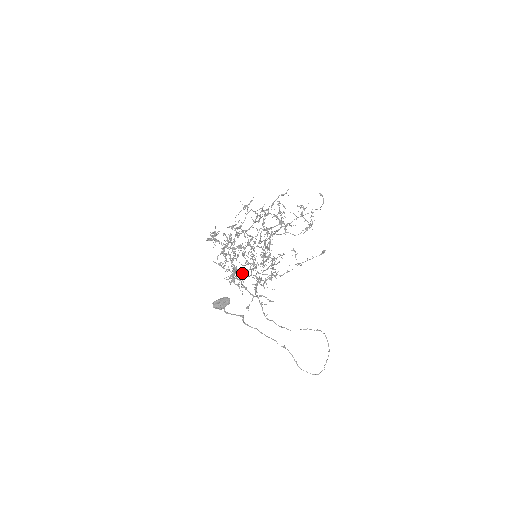
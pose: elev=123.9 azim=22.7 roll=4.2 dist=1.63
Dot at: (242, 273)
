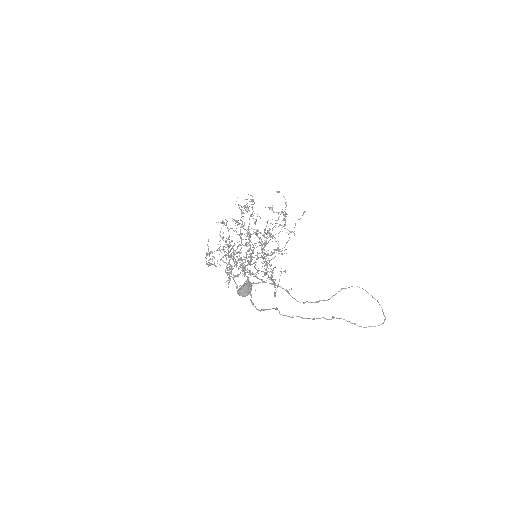
Dot at: (247, 258)
